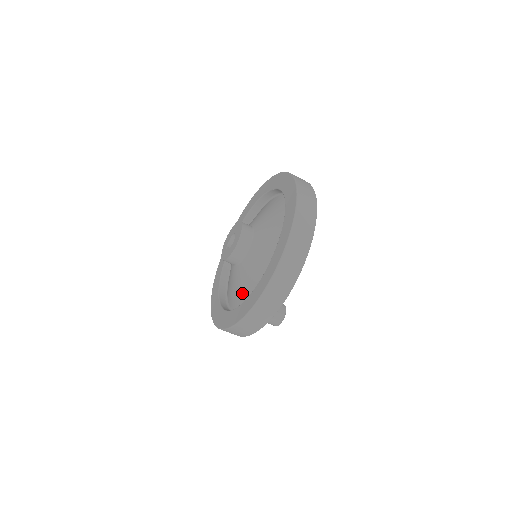
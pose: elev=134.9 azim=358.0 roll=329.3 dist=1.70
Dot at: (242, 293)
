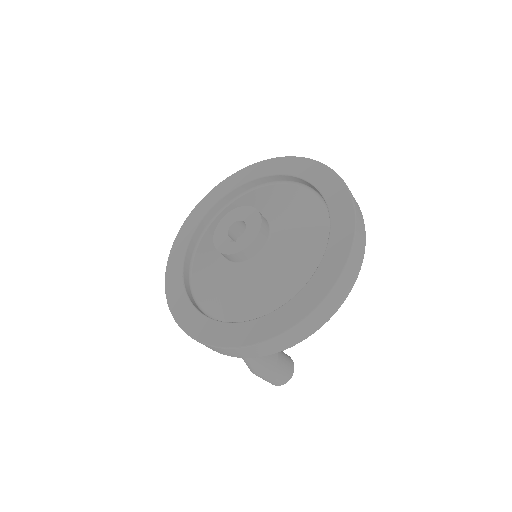
Dot at: (302, 260)
